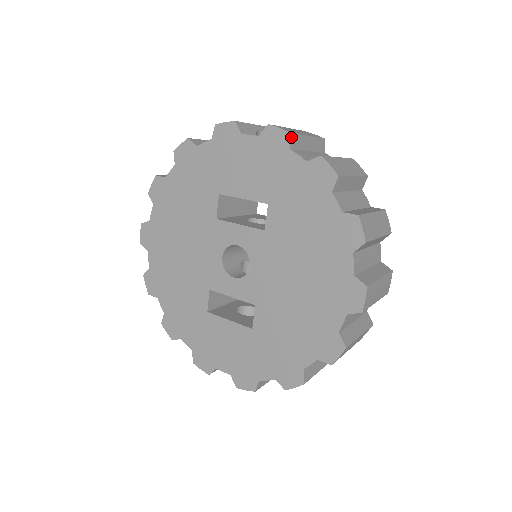
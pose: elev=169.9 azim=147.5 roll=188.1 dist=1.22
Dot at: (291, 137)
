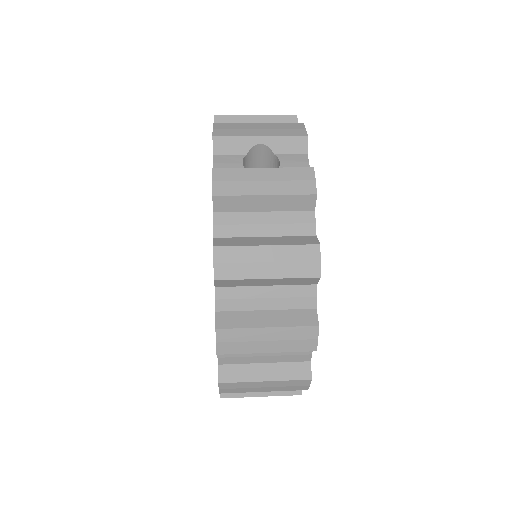
Dot at: (216, 200)
